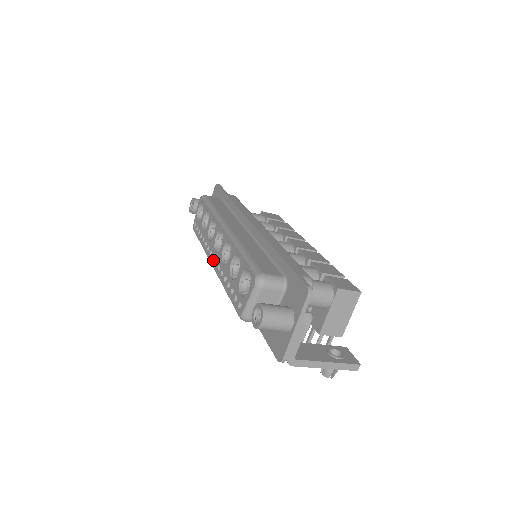
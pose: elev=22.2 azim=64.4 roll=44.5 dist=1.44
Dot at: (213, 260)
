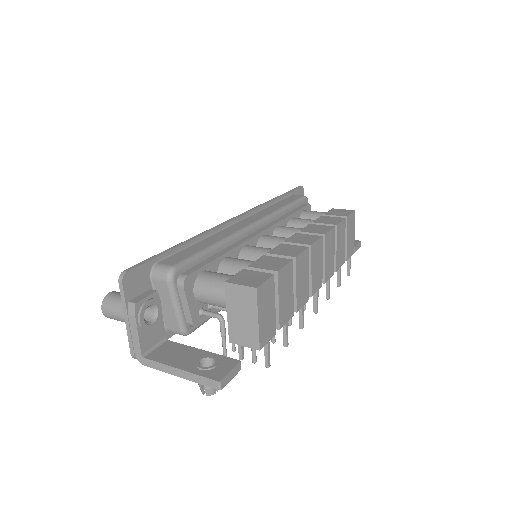
Dot at: occluded
